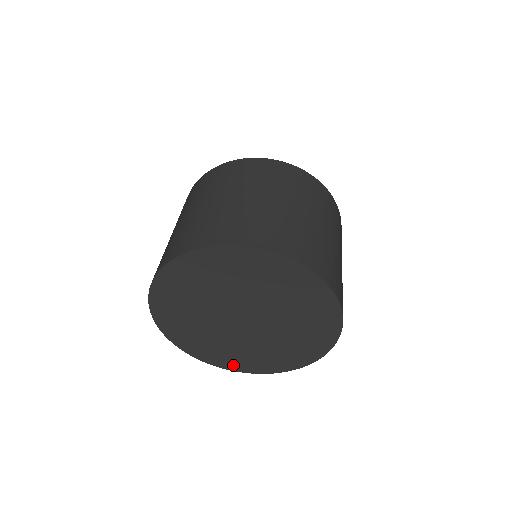
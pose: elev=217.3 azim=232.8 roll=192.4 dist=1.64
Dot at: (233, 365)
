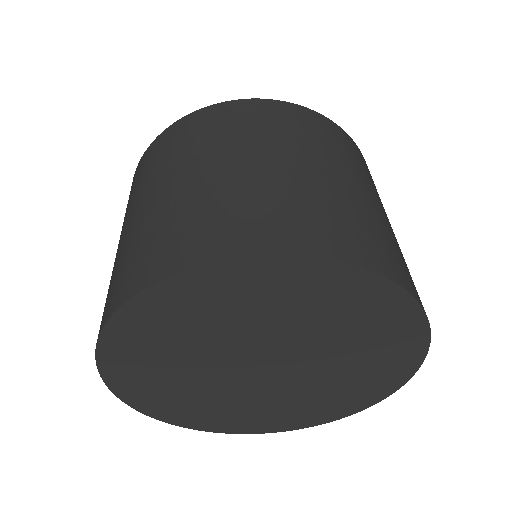
Dot at: (151, 405)
